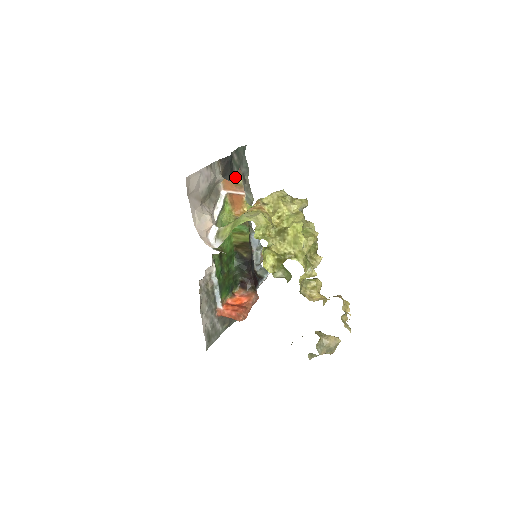
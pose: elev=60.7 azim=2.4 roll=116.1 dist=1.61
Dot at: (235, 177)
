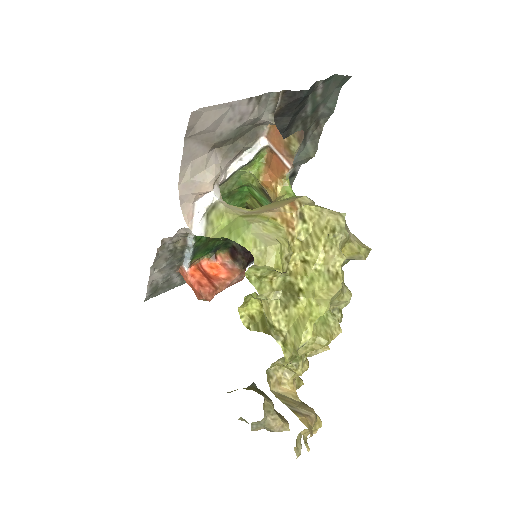
Dot at: (290, 135)
